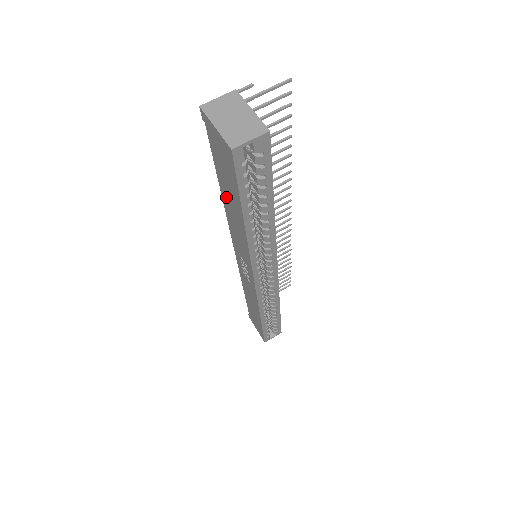
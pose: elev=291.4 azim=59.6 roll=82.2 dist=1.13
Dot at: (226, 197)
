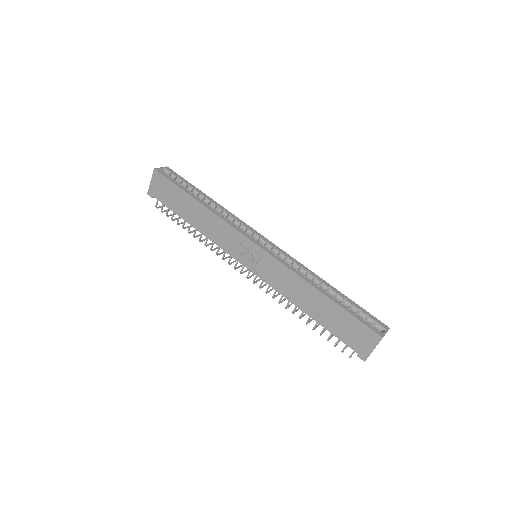
Dot at: (189, 216)
